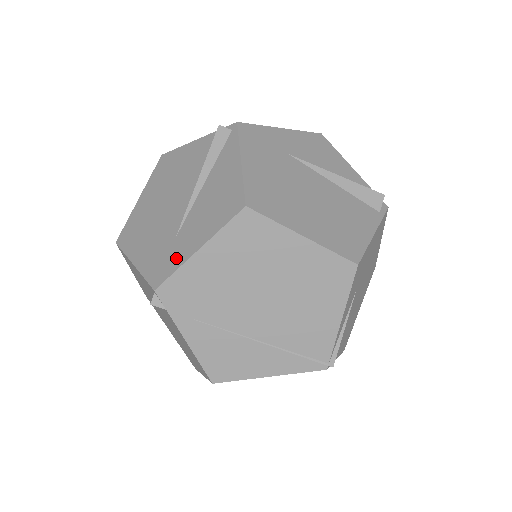
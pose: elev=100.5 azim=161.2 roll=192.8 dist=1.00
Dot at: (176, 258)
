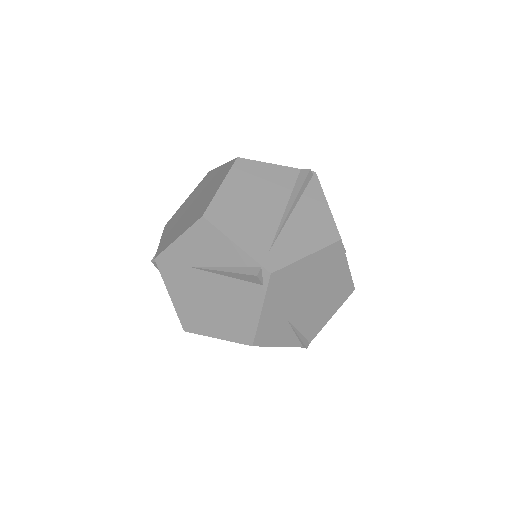
Dot at: occluded
